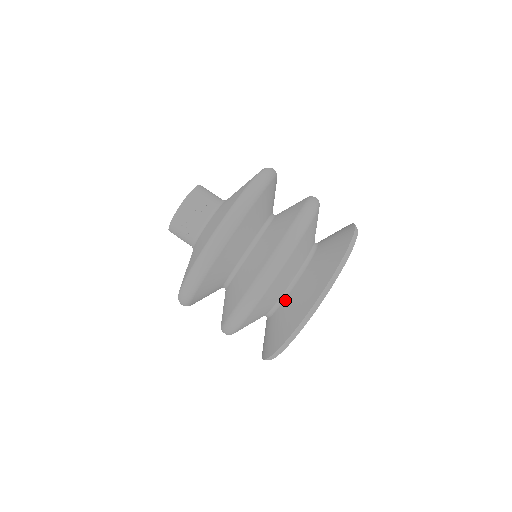
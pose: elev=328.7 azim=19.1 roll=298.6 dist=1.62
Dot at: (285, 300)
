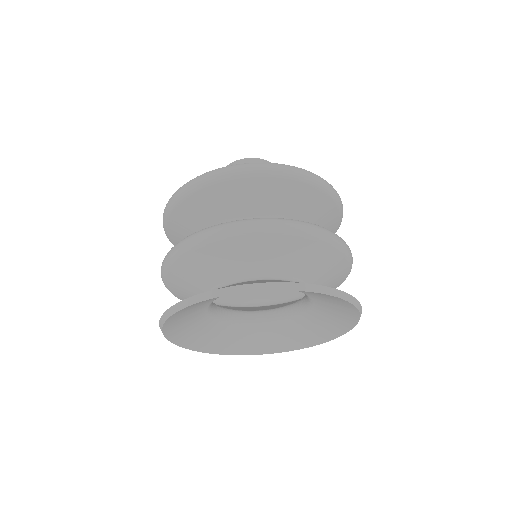
Dot at: occluded
